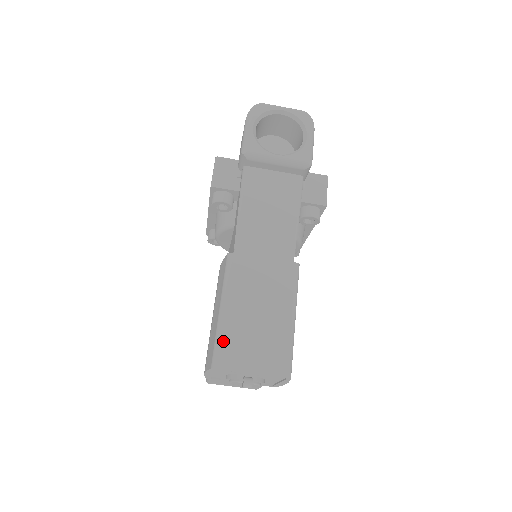
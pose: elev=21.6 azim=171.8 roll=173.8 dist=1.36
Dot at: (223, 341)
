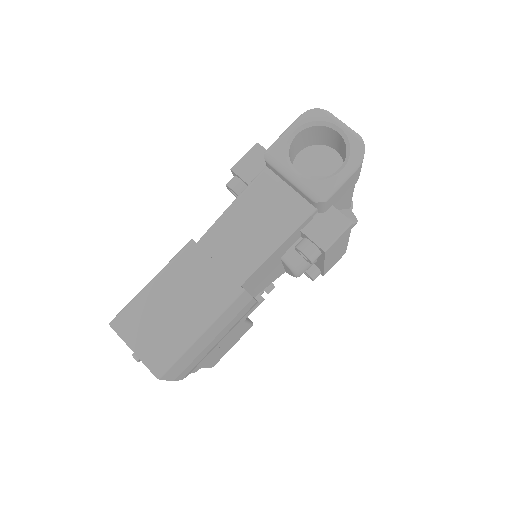
Dot at: (131, 309)
